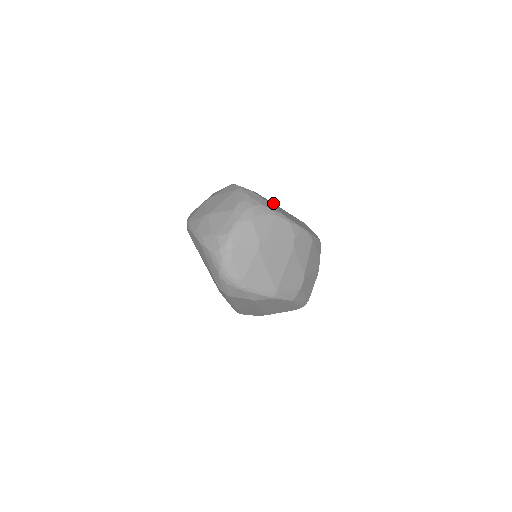
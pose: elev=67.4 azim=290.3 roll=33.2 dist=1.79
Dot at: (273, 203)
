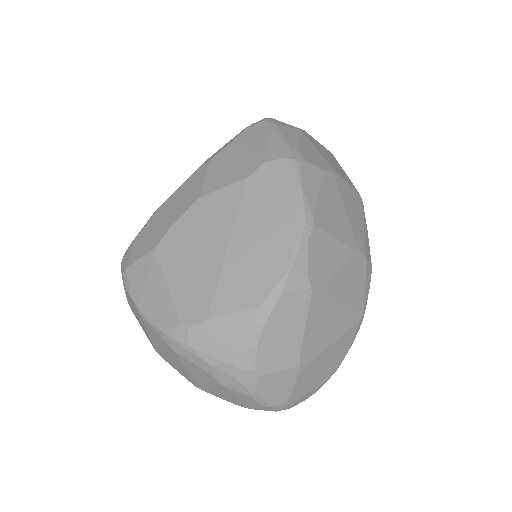
Dot at: (185, 220)
